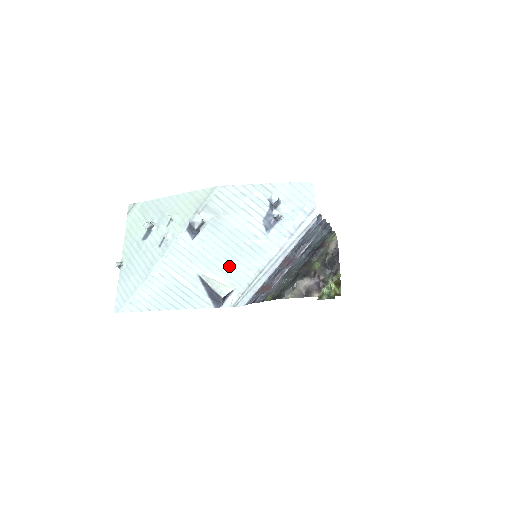
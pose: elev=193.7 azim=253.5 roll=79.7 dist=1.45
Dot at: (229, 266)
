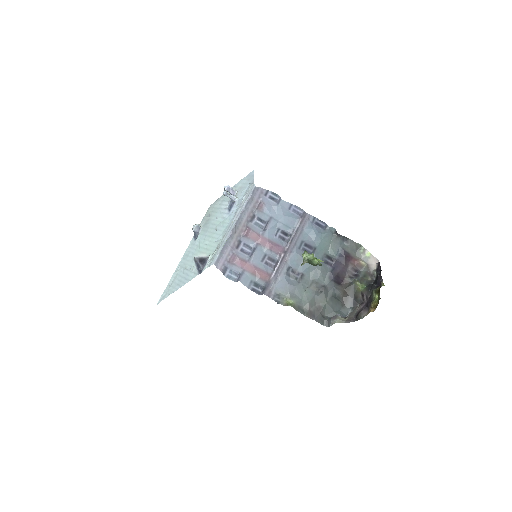
Dot at: (209, 244)
